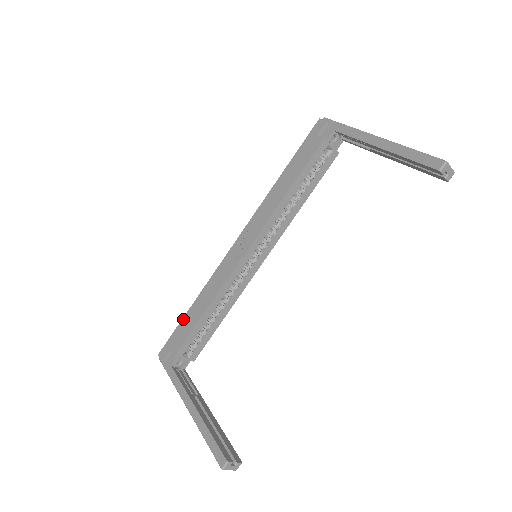
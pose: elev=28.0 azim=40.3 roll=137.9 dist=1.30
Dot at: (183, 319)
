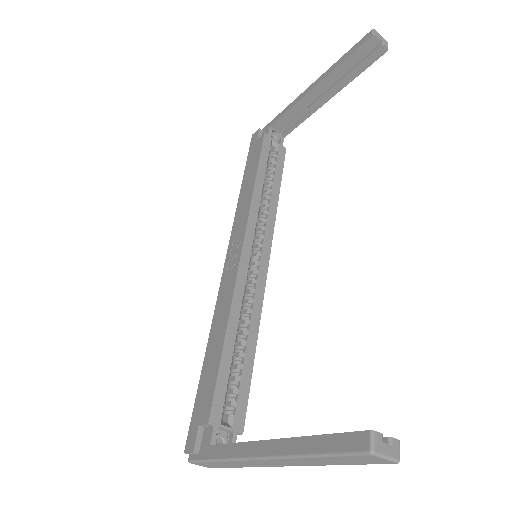
Dot at: (200, 378)
